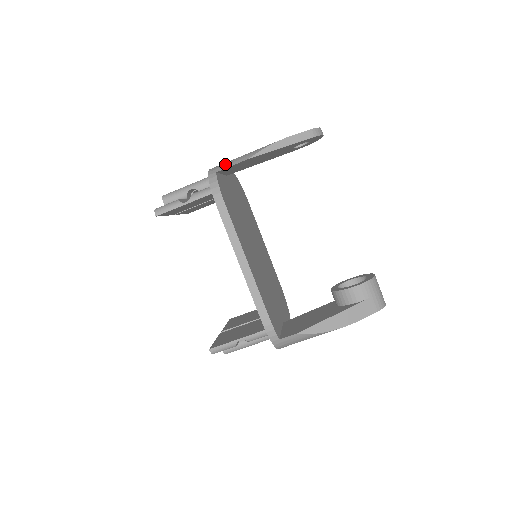
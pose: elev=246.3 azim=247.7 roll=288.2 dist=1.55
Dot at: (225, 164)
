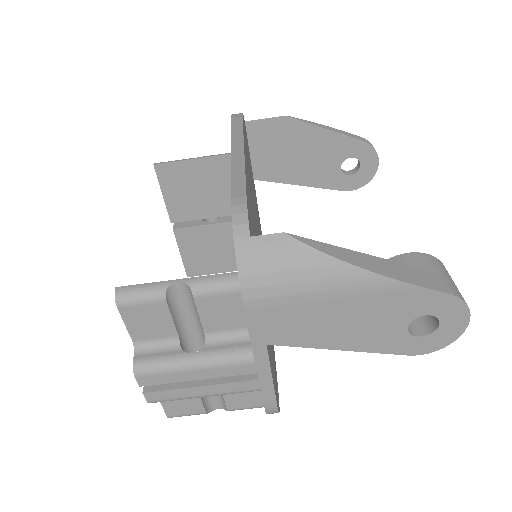
Dot at: (258, 127)
